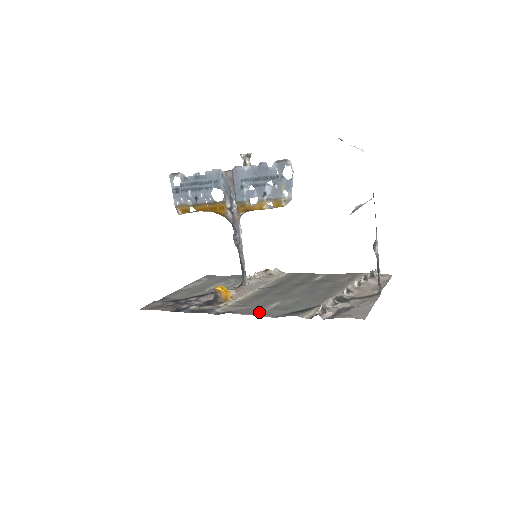
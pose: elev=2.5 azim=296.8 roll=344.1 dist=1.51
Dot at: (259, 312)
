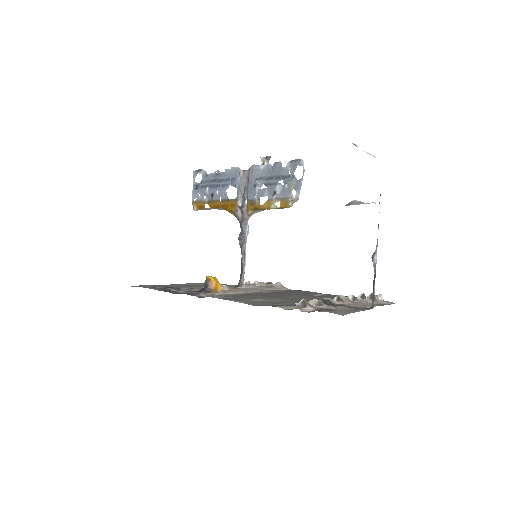
Dot at: occluded
